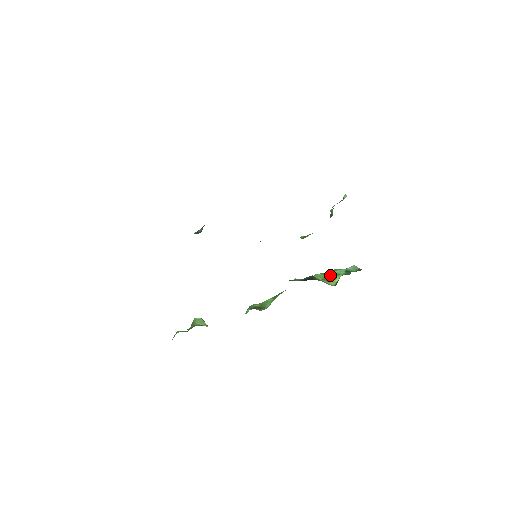
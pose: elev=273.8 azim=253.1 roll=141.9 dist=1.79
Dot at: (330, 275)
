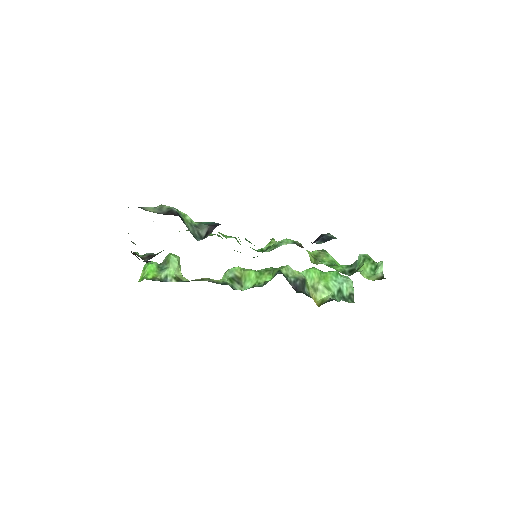
Dot at: (322, 285)
